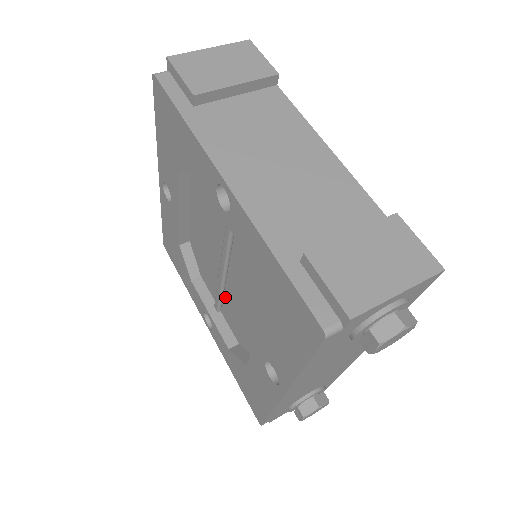
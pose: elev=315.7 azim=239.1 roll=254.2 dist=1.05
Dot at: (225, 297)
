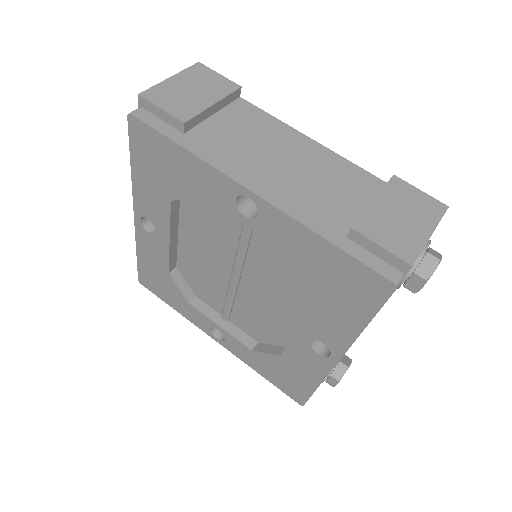
Dot at: (236, 304)
